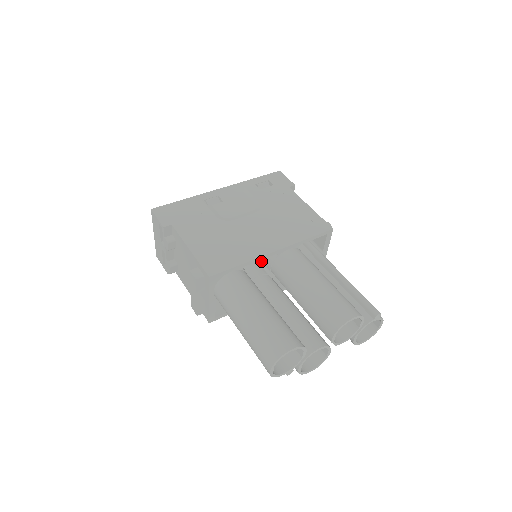
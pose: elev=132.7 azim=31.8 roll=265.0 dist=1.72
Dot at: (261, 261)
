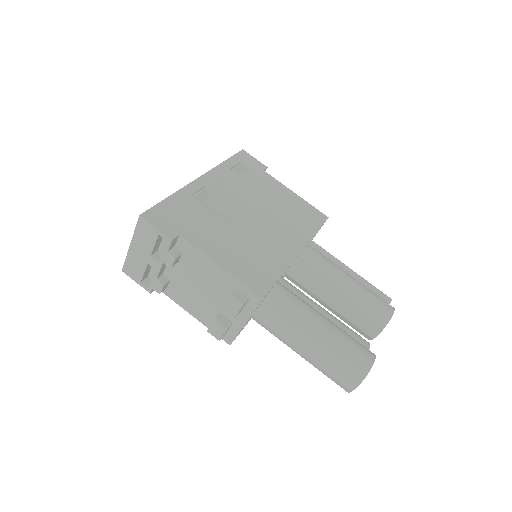
Dot at: occluded
